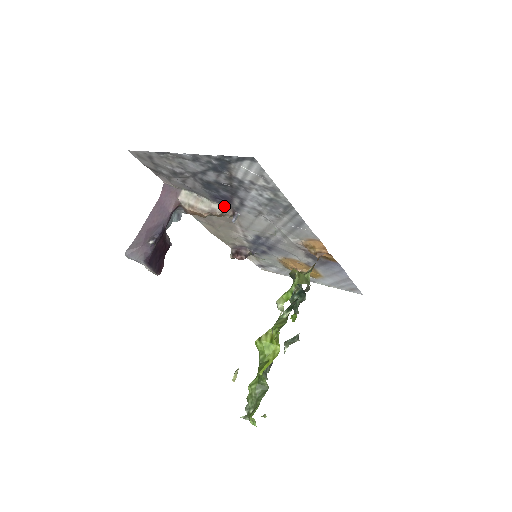
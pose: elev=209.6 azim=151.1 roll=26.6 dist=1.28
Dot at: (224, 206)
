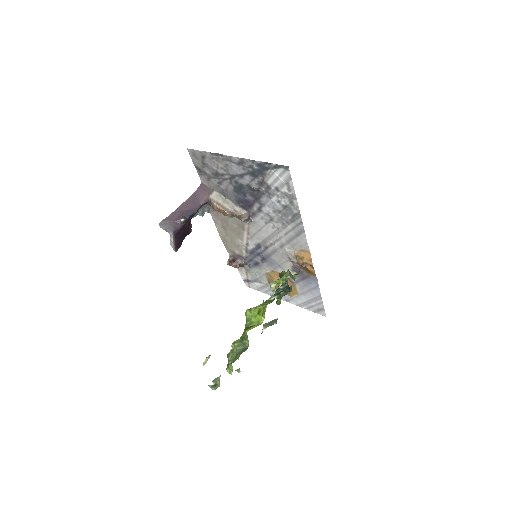
Dot at: (244, 210)
